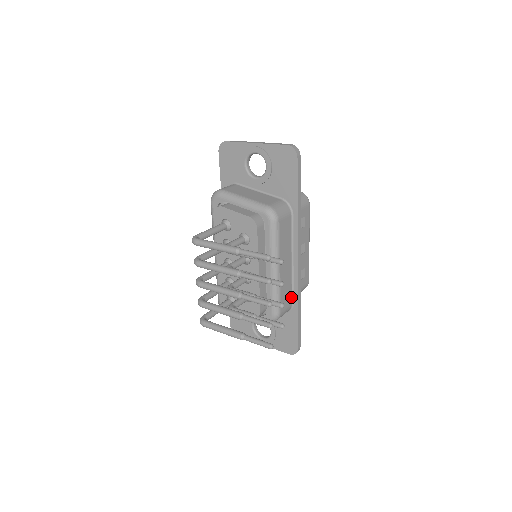
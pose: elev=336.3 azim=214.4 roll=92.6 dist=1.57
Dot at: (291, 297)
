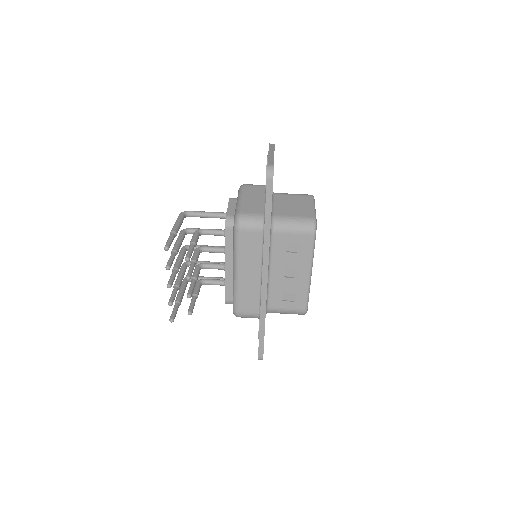
Dot at: (258, 307)
